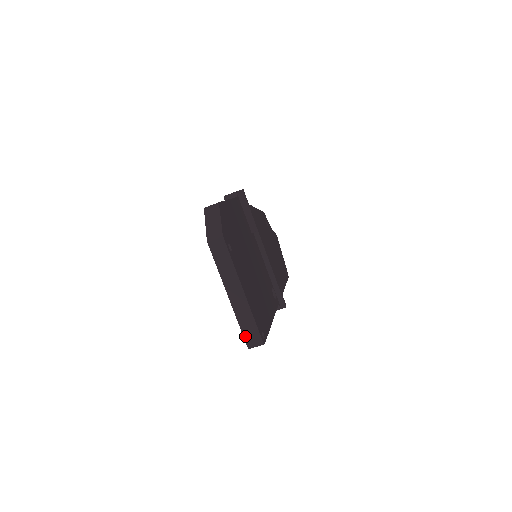
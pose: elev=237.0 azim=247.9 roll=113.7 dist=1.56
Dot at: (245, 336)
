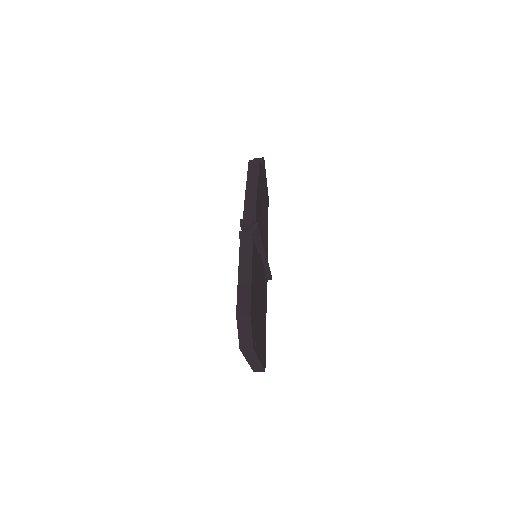
Dot at: (253, 370)
